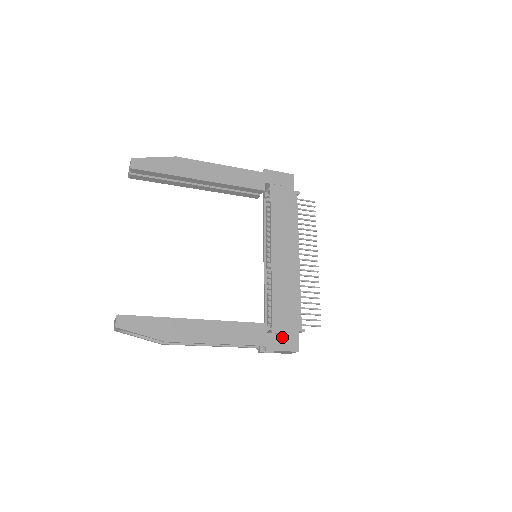
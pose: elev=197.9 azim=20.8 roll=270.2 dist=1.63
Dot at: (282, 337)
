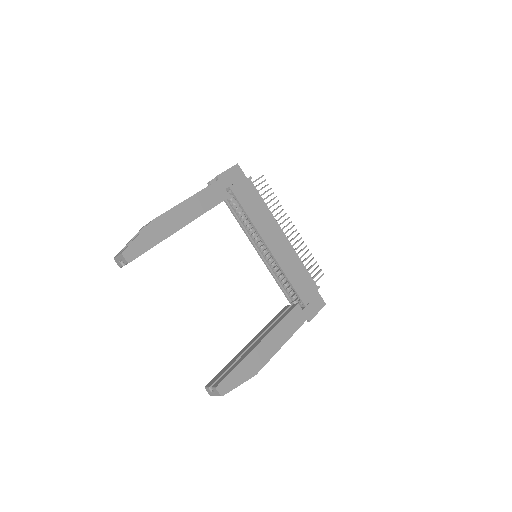
Dot at: (312, 304)
